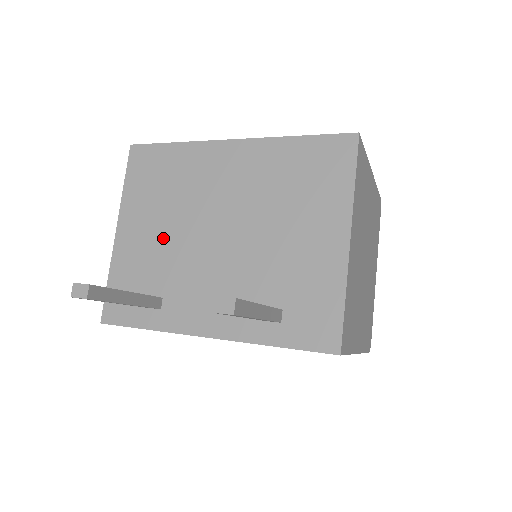
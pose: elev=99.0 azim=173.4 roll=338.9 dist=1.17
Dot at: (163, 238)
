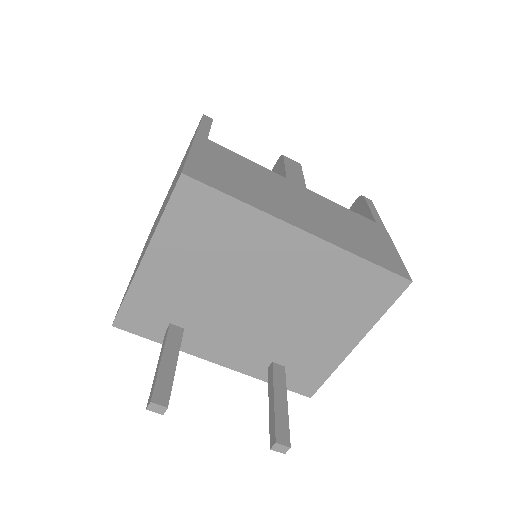
Dot at: (198, 285)
